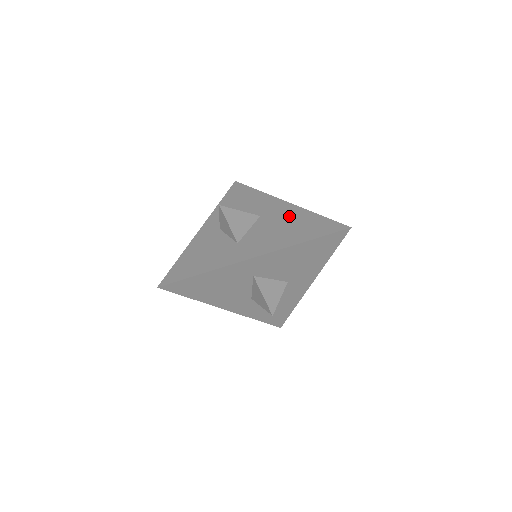
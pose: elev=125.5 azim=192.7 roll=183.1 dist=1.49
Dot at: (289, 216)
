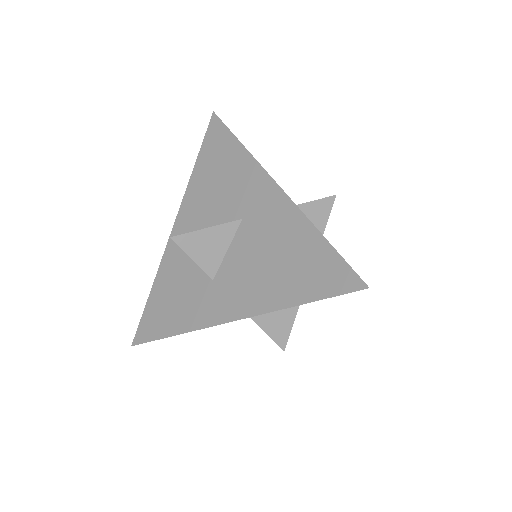
Dot at: (280, 230)
